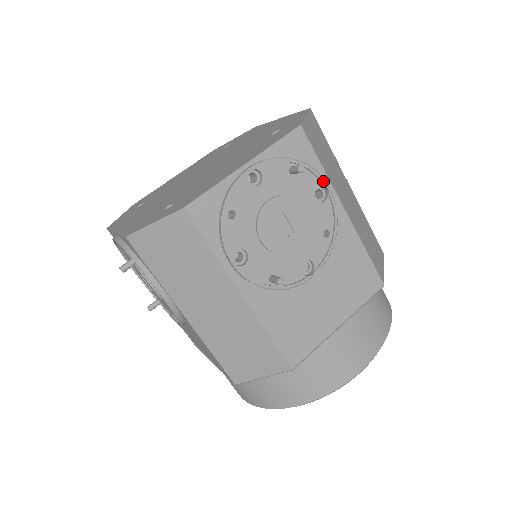
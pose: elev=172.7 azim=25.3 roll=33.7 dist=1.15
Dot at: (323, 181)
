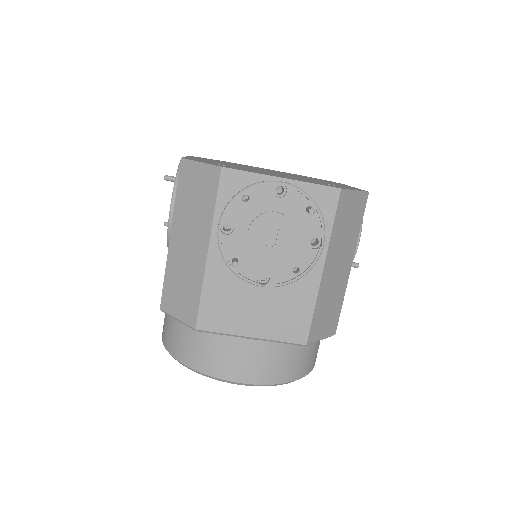
Dot at: (323, 235)
